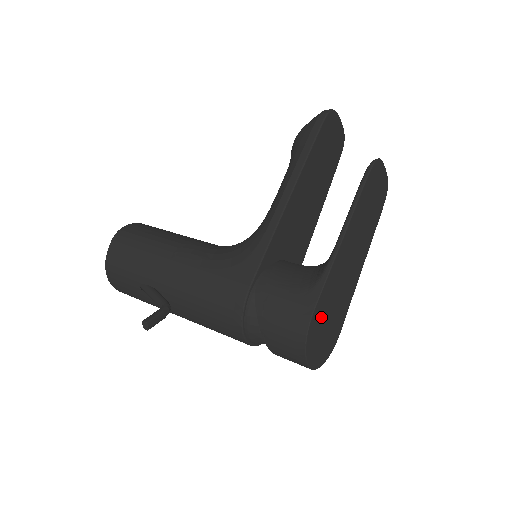
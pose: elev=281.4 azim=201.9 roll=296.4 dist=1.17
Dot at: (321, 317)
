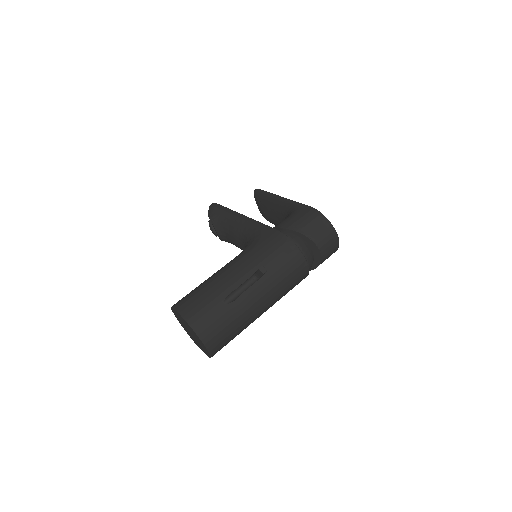
Dot at: occluded
